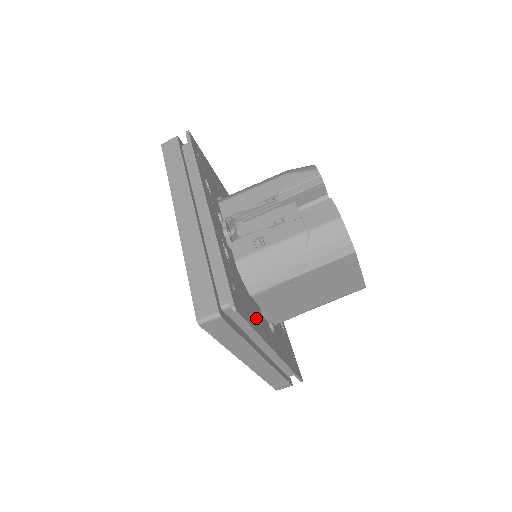
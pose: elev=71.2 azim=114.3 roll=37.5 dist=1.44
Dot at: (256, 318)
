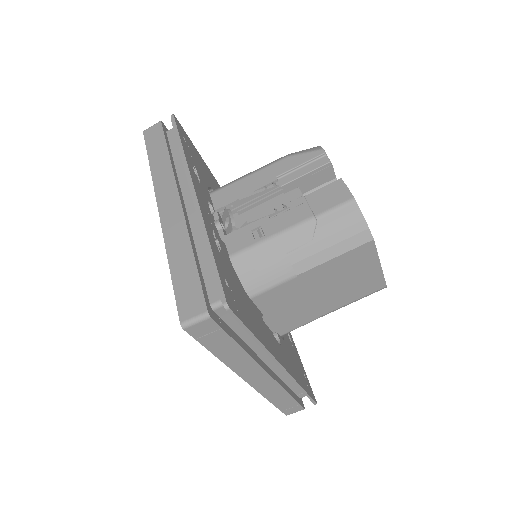
Dot at: (257, 323)
